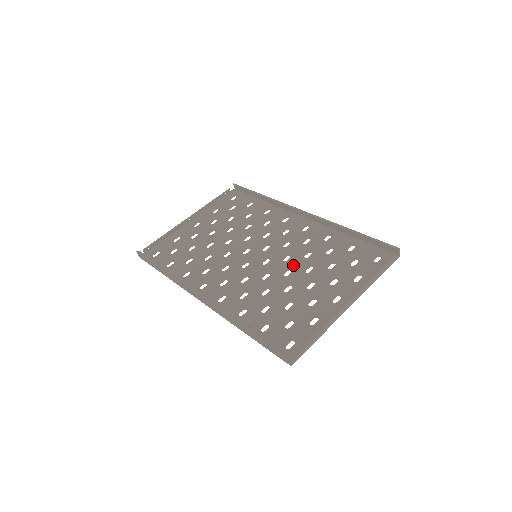
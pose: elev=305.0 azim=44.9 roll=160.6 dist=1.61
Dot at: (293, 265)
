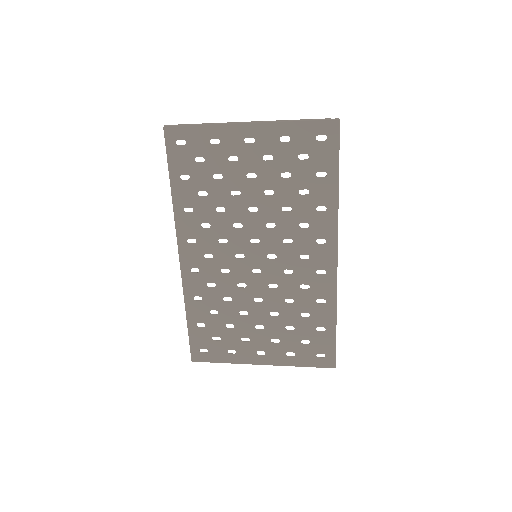
Dot at: (266, 212)
